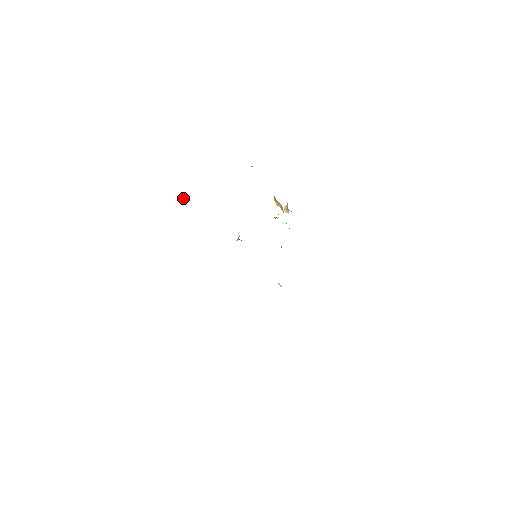
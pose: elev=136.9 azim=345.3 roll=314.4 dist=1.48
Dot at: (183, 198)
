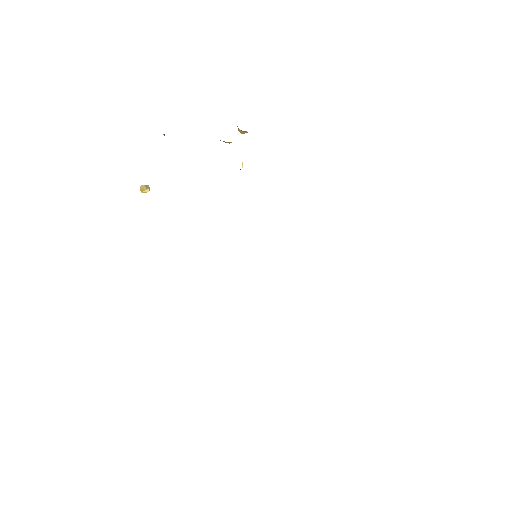
Dot at: (141, 190)
